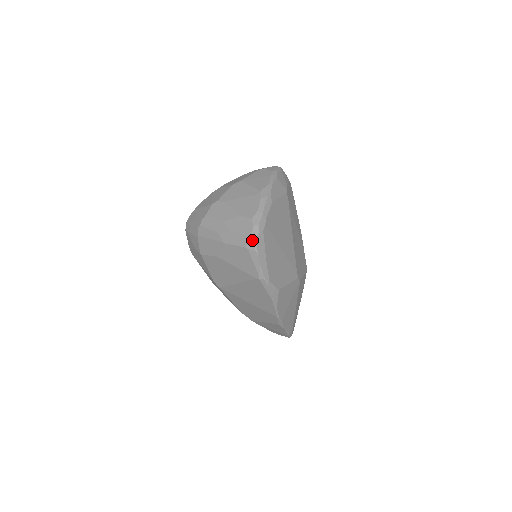
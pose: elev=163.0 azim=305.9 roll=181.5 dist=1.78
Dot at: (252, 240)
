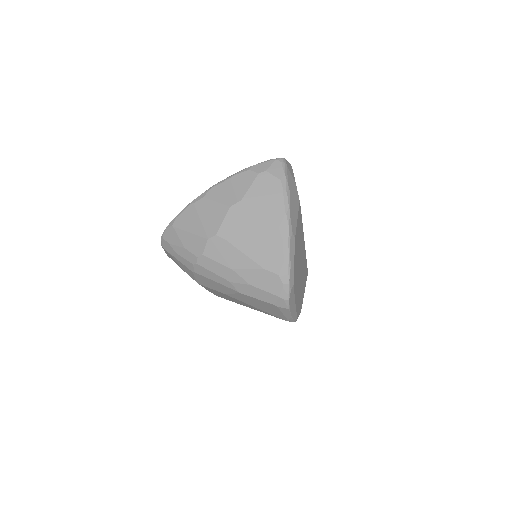
Dot at: (283, 300)
